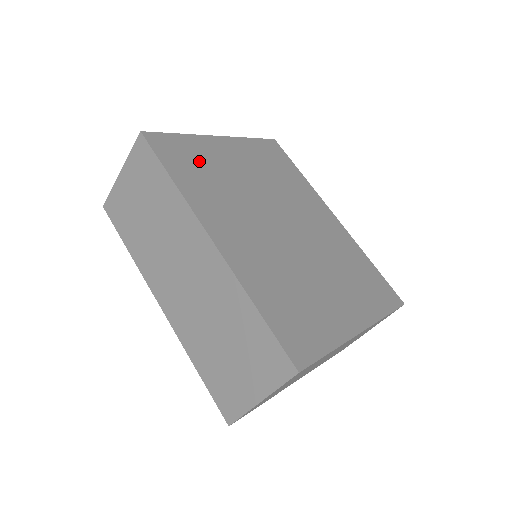
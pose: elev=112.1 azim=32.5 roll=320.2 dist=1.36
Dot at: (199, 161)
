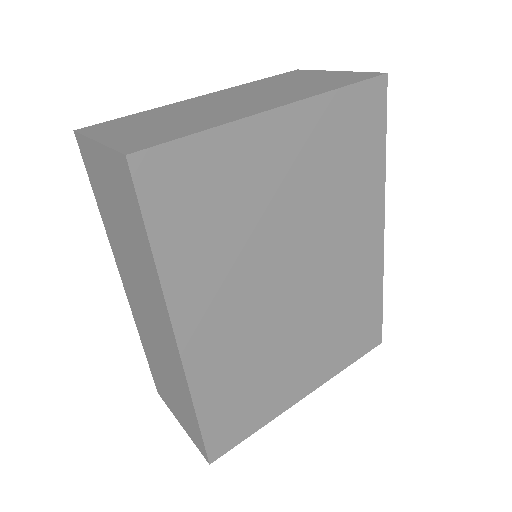
Dot at: (214, 193)
